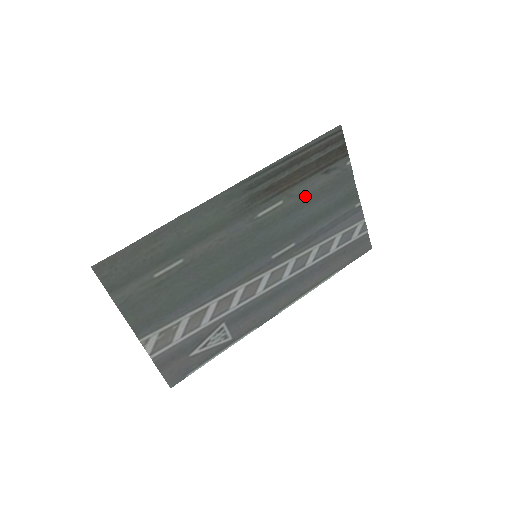
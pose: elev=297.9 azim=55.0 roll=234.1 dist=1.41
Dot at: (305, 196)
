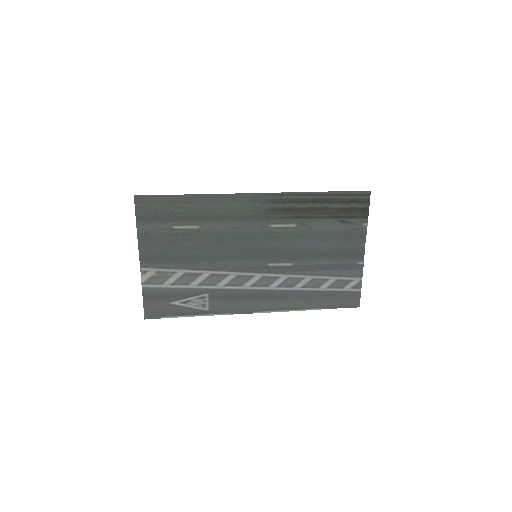
Dot at: (317, 231)
